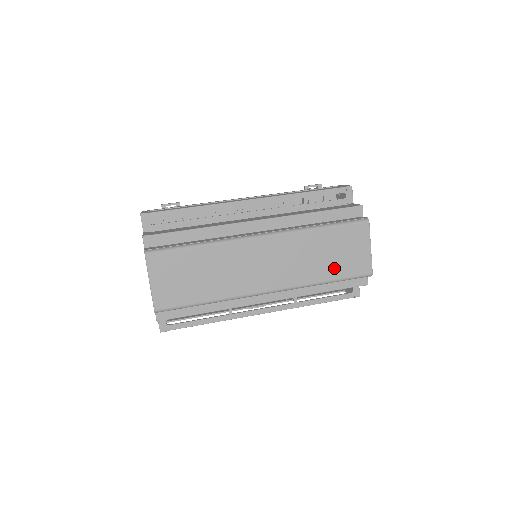
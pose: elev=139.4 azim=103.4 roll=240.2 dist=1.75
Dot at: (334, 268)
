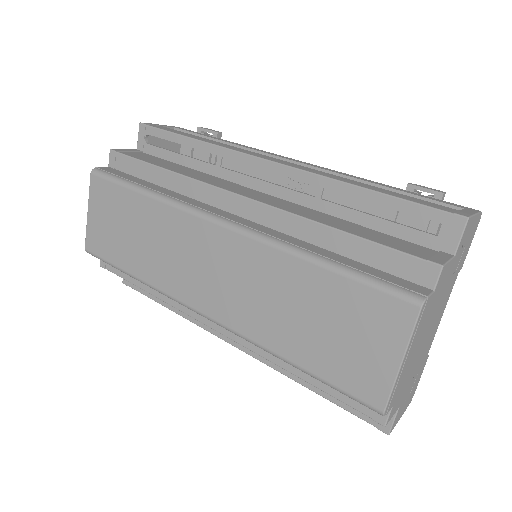
Dot at: (312, 349)
